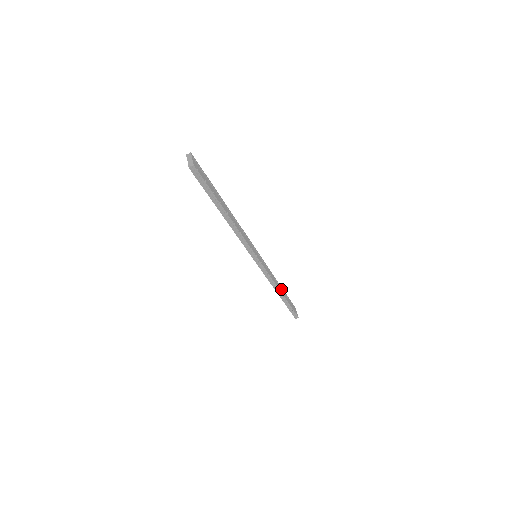
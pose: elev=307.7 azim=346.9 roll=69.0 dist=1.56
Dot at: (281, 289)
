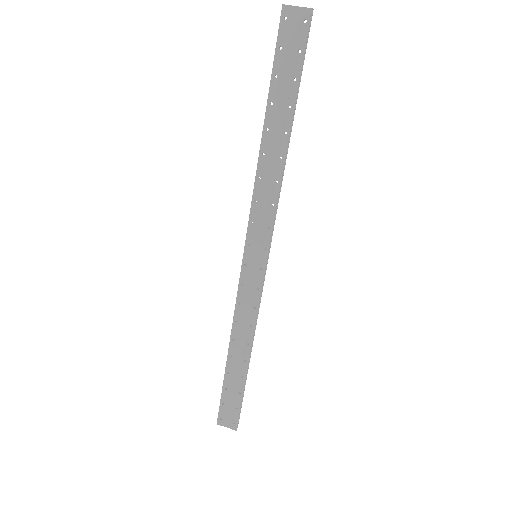
Dot at: (237, 355)
